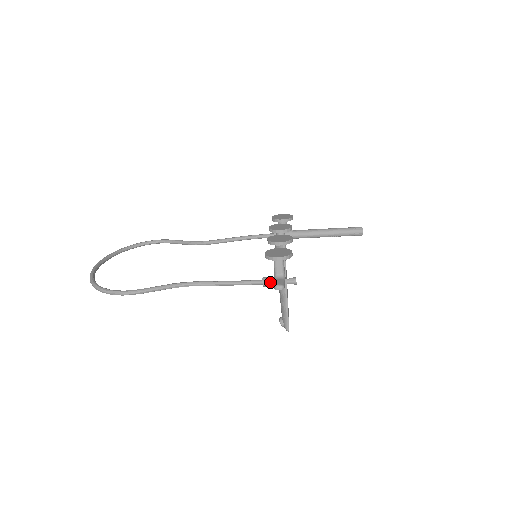
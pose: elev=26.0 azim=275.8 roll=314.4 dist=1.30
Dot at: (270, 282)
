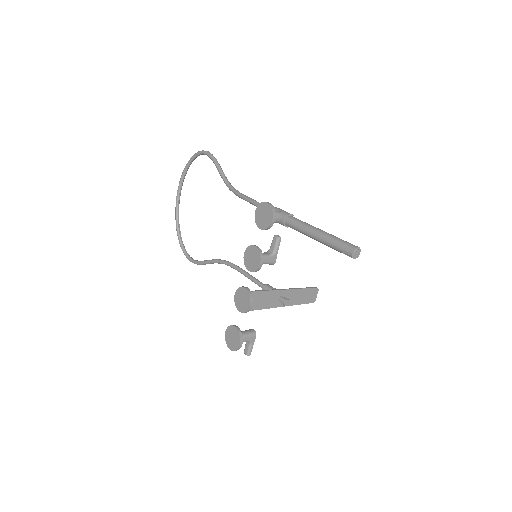
Dot at: occluded
